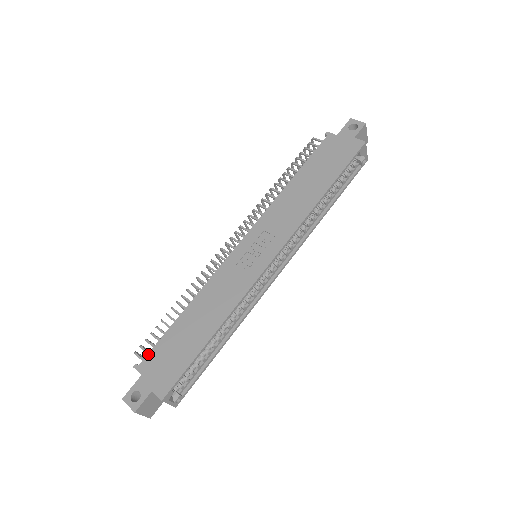
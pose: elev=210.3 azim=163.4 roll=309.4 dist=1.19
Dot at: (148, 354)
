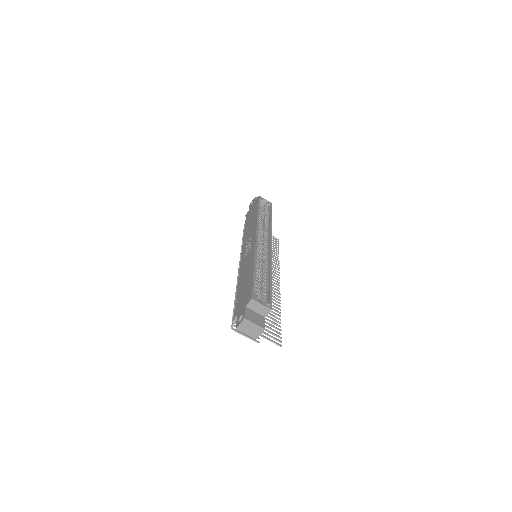
Dot at: (234, 311)
